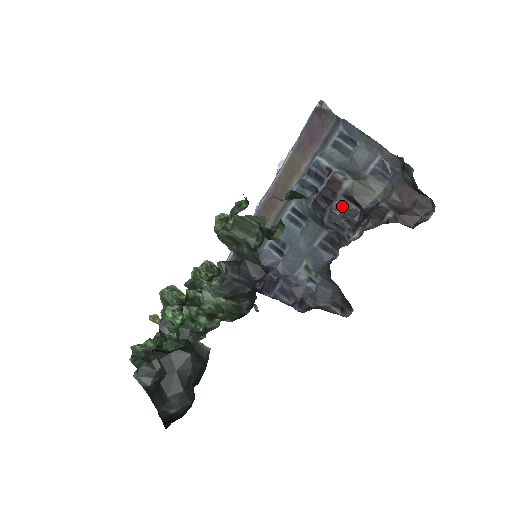
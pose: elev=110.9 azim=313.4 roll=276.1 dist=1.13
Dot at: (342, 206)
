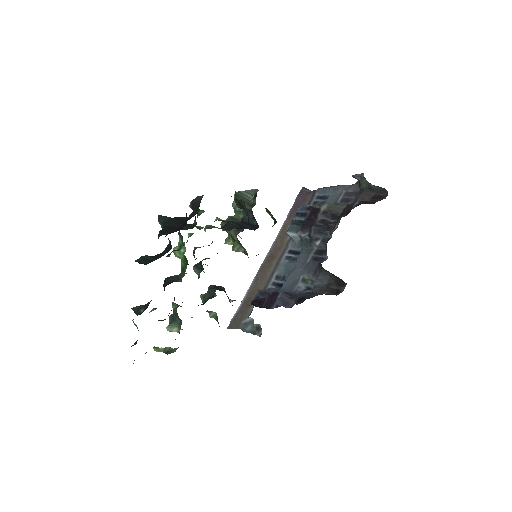
Dot at: (323, 222)
